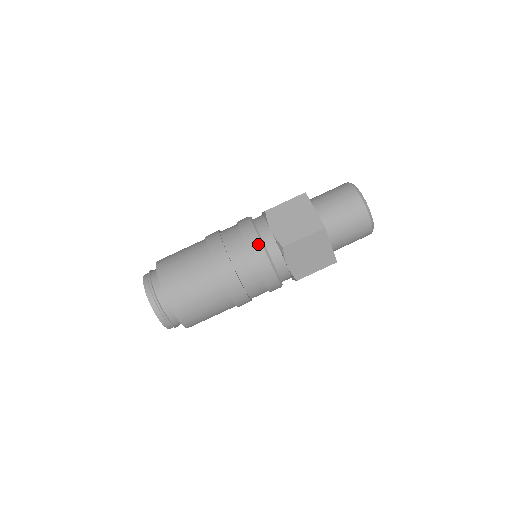
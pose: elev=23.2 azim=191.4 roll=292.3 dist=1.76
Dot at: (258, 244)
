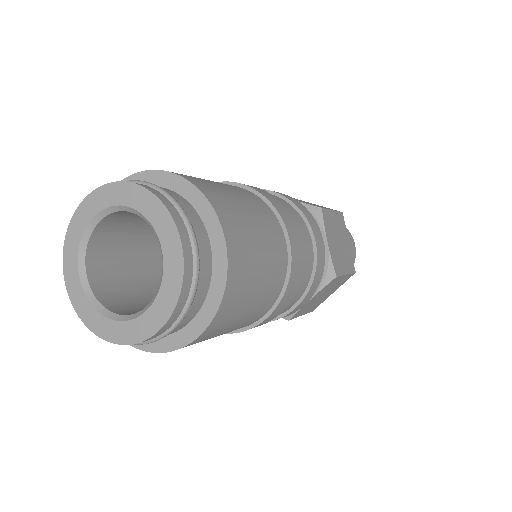
Dot at: (291, 197)
